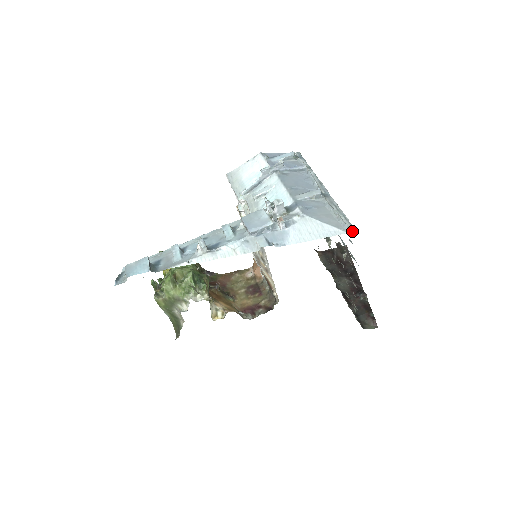
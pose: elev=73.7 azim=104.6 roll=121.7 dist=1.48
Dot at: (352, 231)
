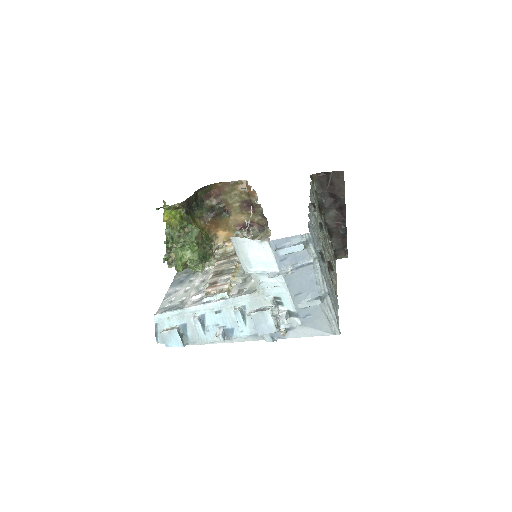
Dot at: occluded
